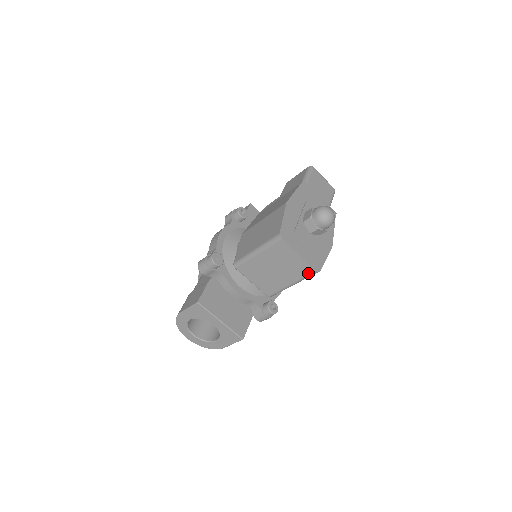
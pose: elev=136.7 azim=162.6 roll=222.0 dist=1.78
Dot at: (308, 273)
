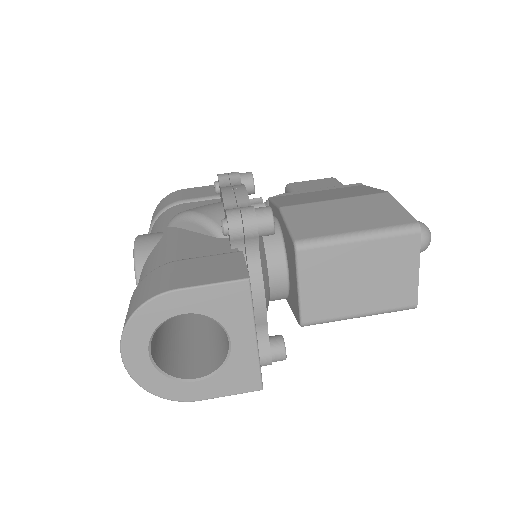
Dot at: (403, 304)
